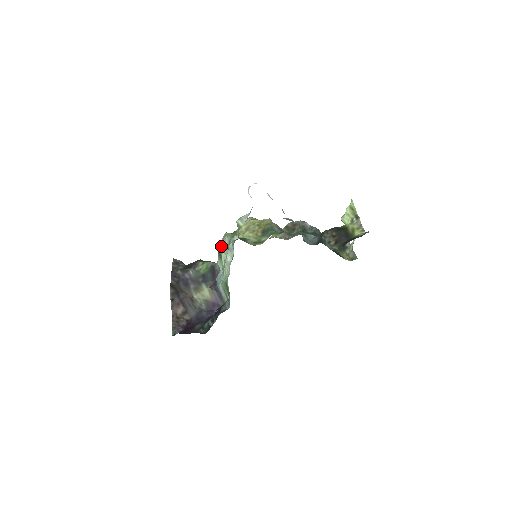
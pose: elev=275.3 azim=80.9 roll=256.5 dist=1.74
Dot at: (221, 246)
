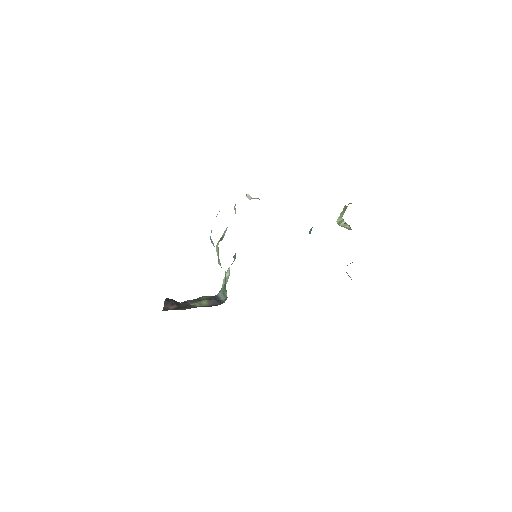
Dot at: (220, 238)
